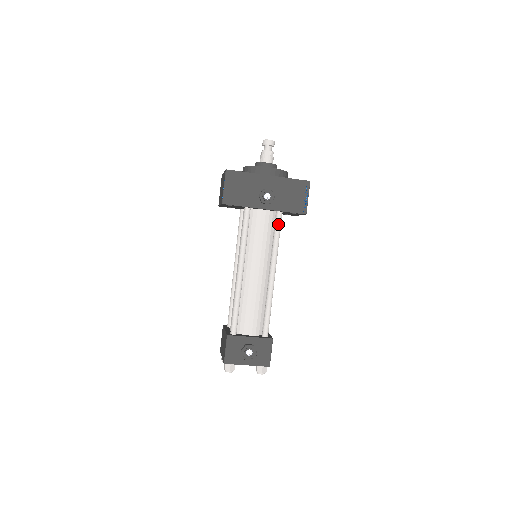
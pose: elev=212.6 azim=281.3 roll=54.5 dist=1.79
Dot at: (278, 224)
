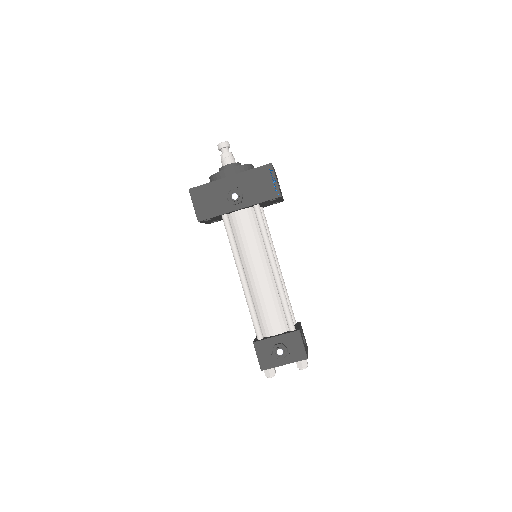
Dot at: (259, 217)
